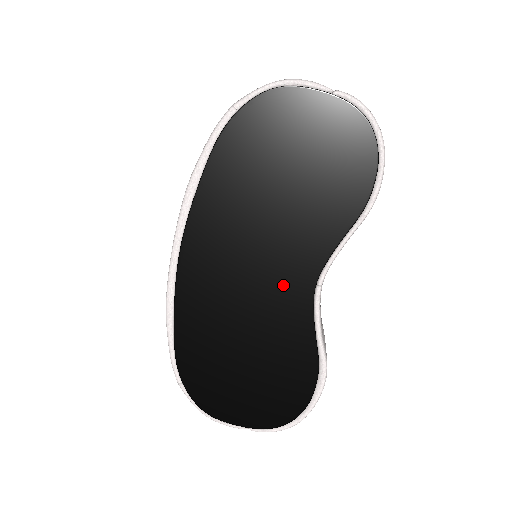
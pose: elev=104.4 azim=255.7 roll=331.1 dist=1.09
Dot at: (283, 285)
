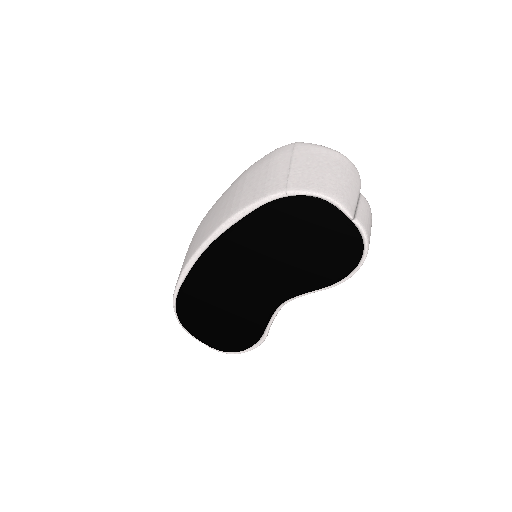
Dot at: (263, 294)
